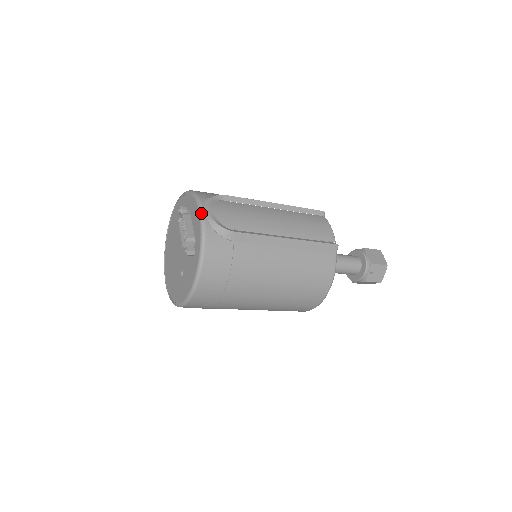
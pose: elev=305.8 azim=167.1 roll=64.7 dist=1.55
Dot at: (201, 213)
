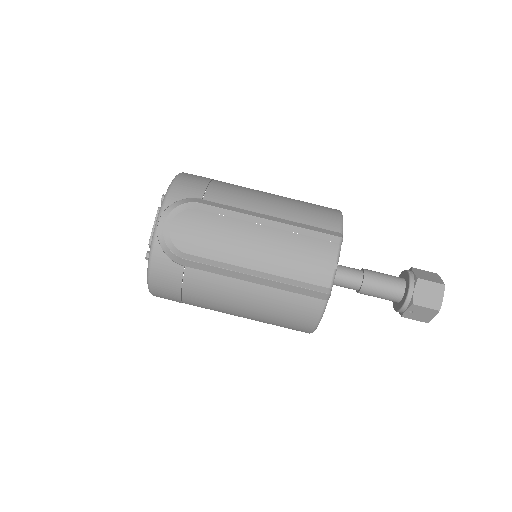
Dot at: (155, 228)
